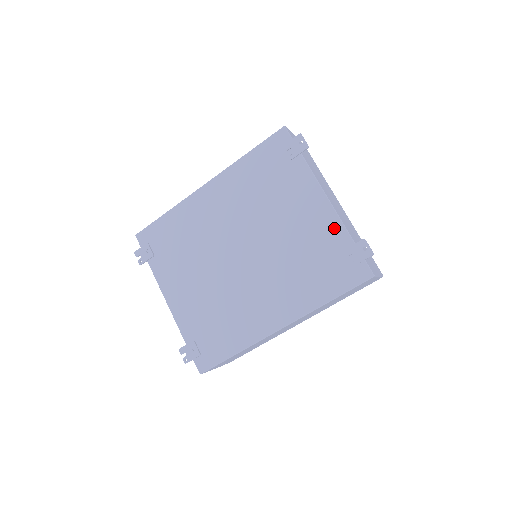
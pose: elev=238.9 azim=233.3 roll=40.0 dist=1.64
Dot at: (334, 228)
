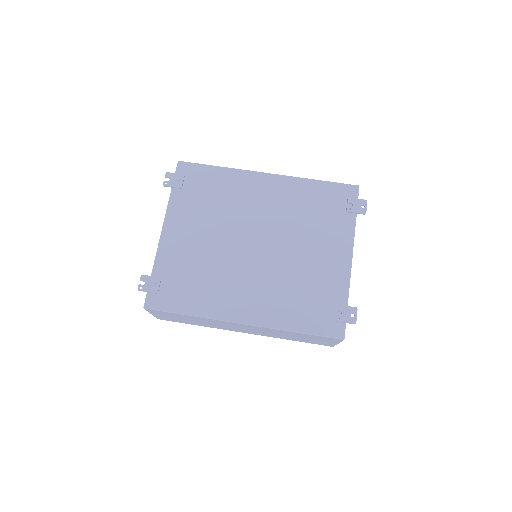
Dot at: (341, 283)
